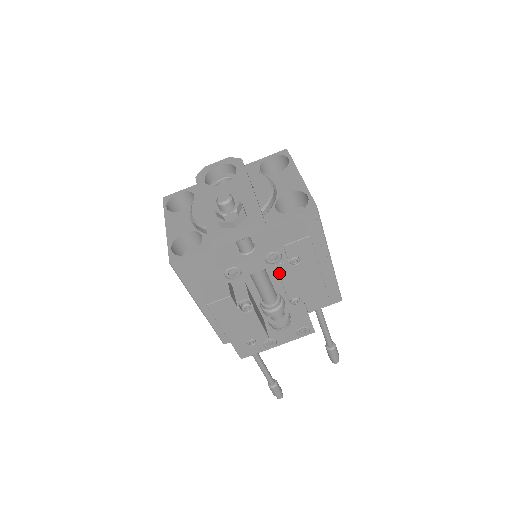
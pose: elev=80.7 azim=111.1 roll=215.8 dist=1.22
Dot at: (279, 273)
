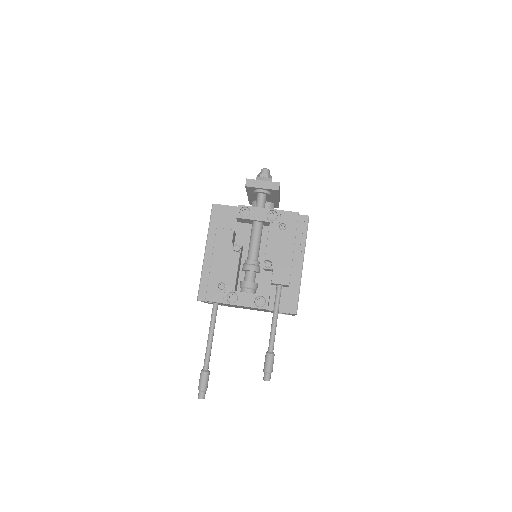
Dot at: (270, 230)
